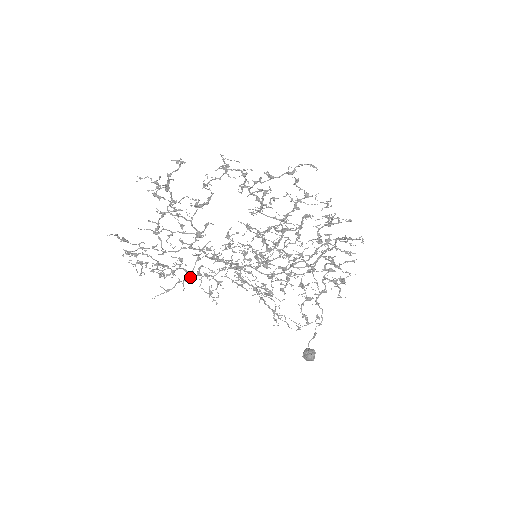
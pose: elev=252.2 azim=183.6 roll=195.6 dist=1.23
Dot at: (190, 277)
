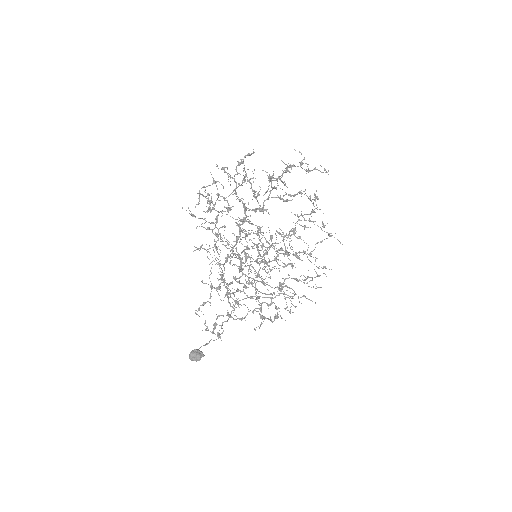
Dot at: (238, 224)
